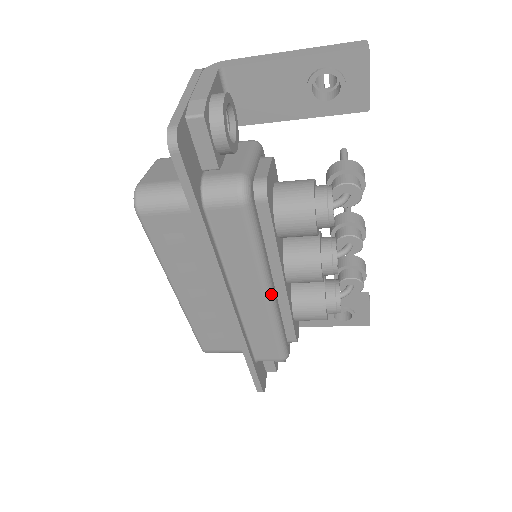
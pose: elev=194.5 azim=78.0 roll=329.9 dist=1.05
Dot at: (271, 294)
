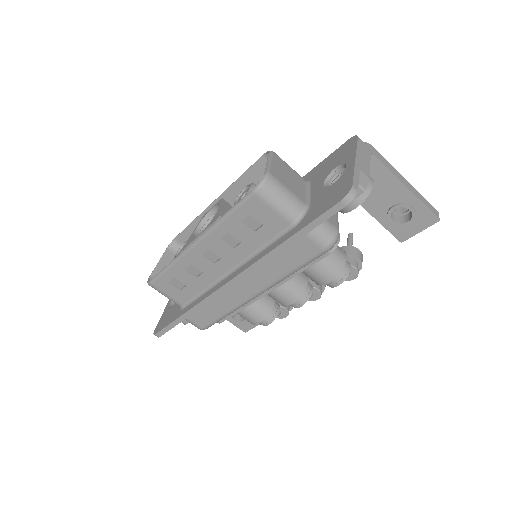
Dot at: occluded
